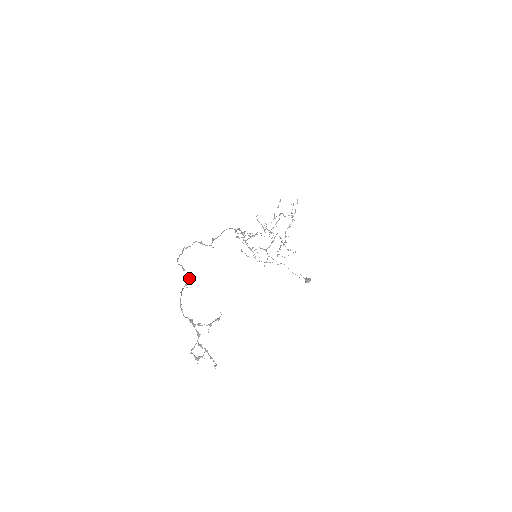
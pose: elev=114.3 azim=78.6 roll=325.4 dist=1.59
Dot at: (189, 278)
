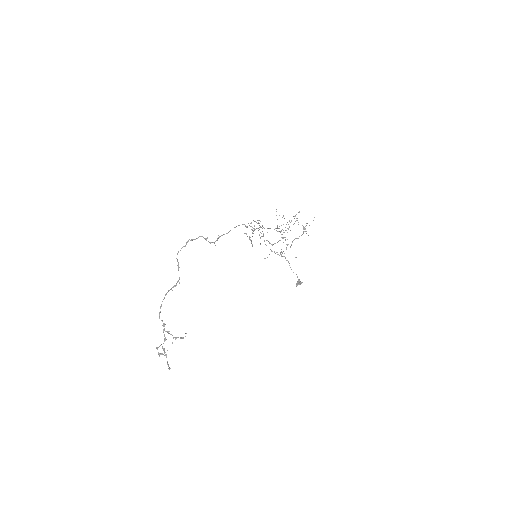
Dot at: (179, 279)
